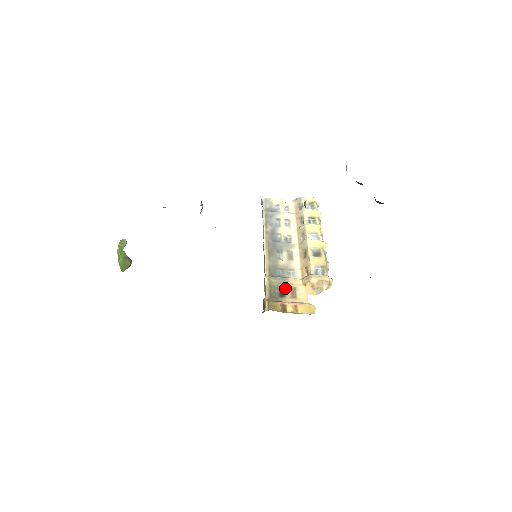
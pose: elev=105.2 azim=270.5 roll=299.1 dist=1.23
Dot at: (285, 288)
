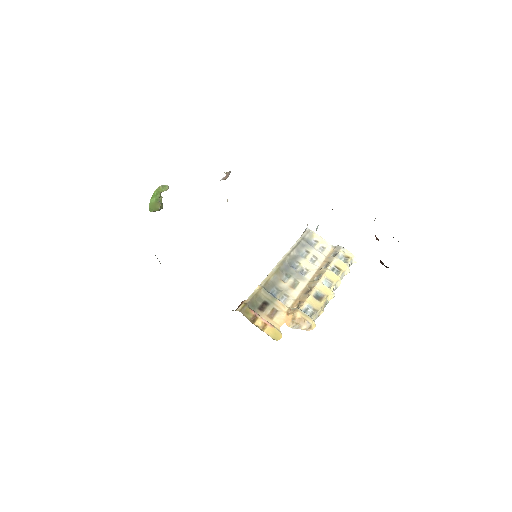
Dot at: (268, 305)
